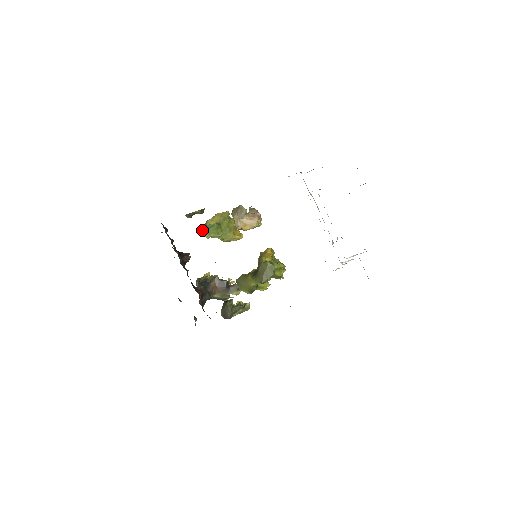
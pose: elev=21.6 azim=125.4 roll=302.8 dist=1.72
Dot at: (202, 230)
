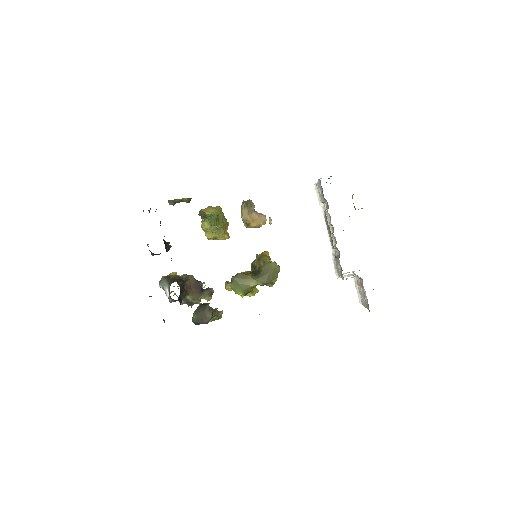
Dot at: (205, 216)
